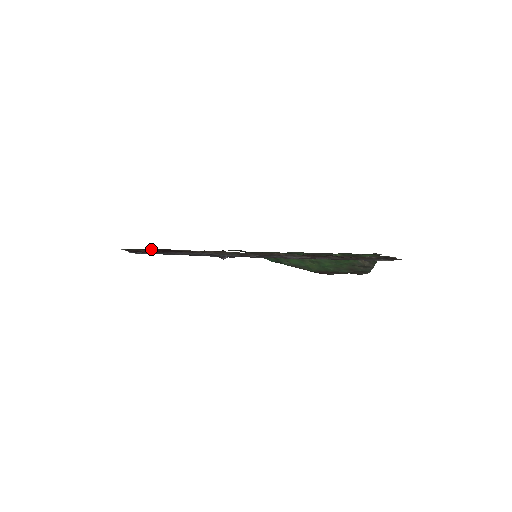
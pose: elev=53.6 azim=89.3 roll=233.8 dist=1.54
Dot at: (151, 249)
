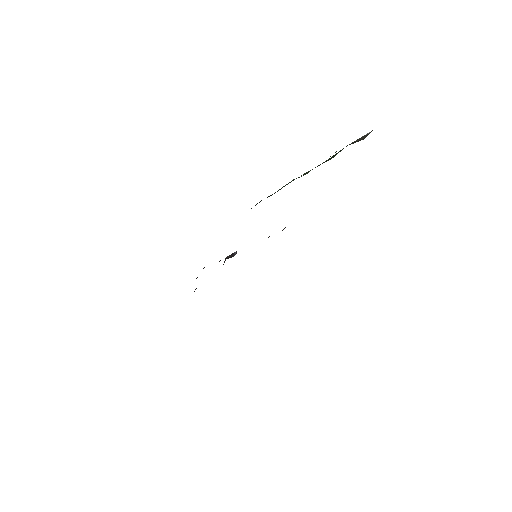
Dot at: occluded
